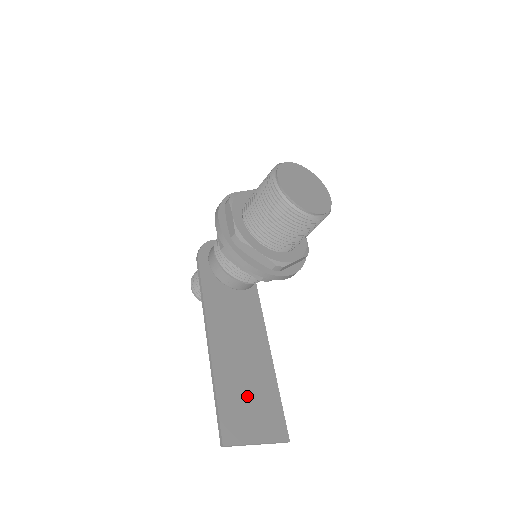
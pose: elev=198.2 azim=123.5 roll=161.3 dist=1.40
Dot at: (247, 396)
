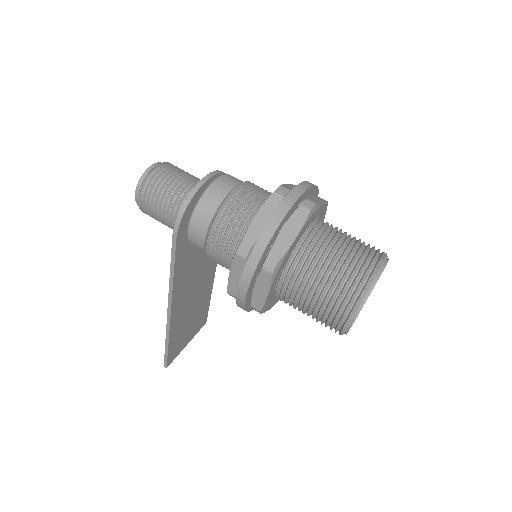
Dot at: (189, 324)
